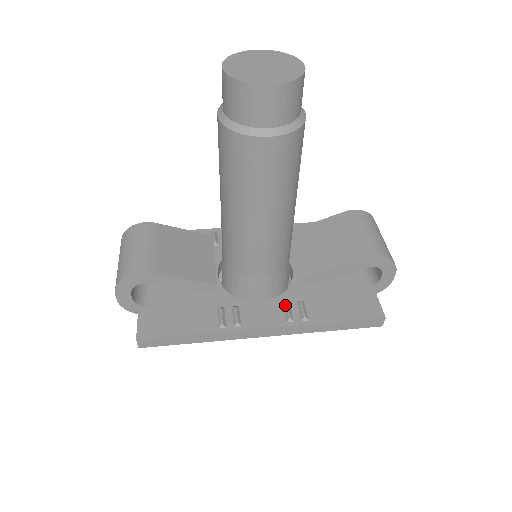
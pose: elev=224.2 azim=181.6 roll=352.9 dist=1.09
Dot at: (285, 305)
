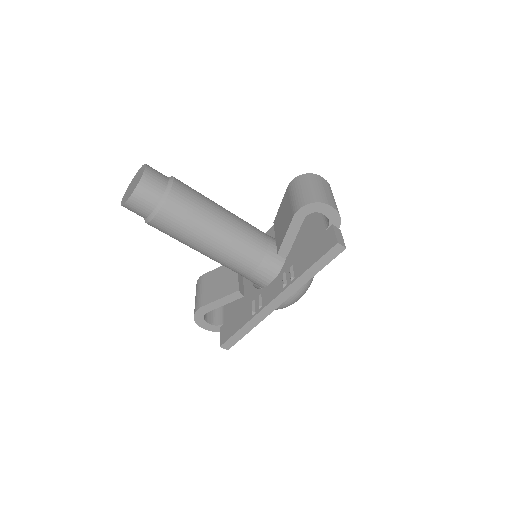
Dot at: (282, 276)
